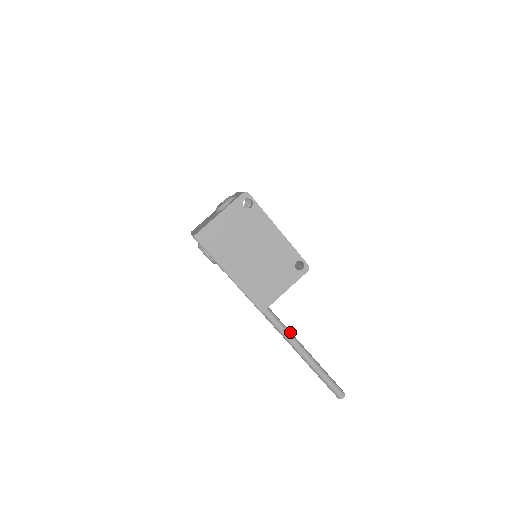
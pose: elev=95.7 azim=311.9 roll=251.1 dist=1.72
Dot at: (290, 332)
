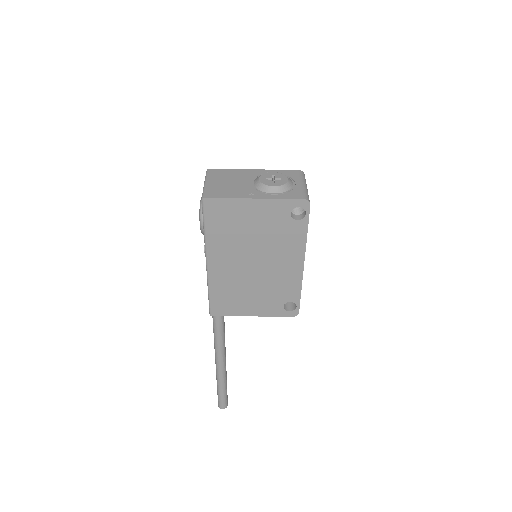
Dot at: (224, 338)
